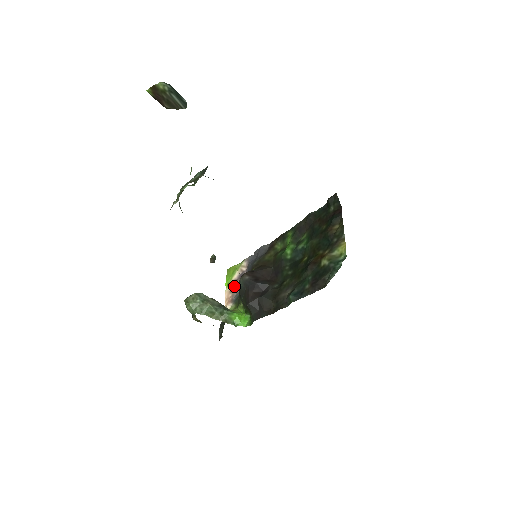
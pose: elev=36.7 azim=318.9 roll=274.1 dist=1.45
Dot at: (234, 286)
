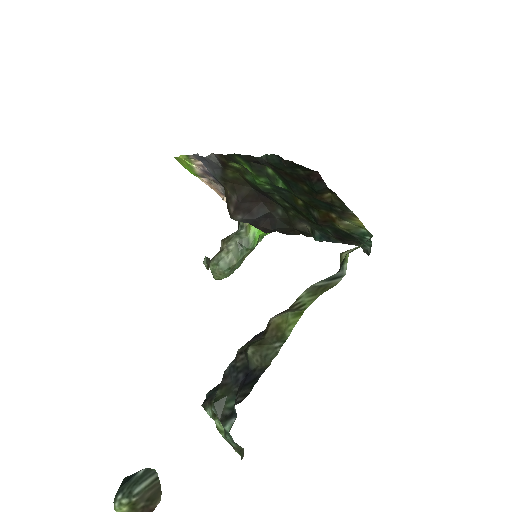
Dot at: (208, 180)
